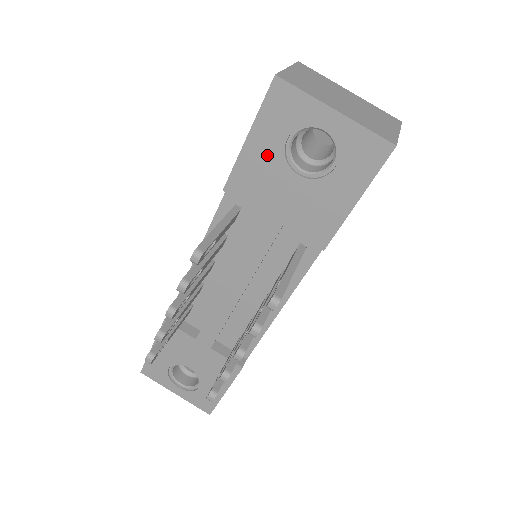
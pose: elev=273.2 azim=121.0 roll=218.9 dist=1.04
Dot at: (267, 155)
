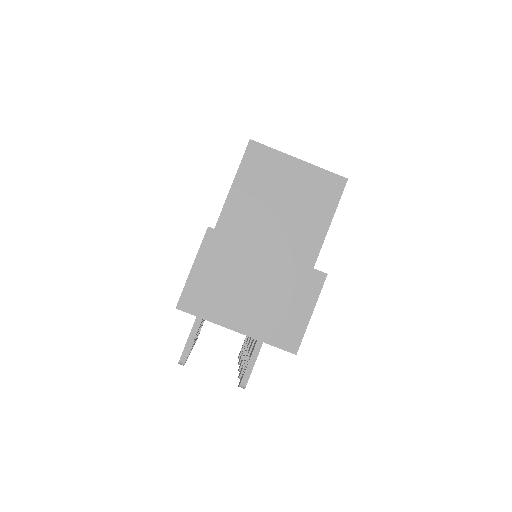
Dot at: occluded
